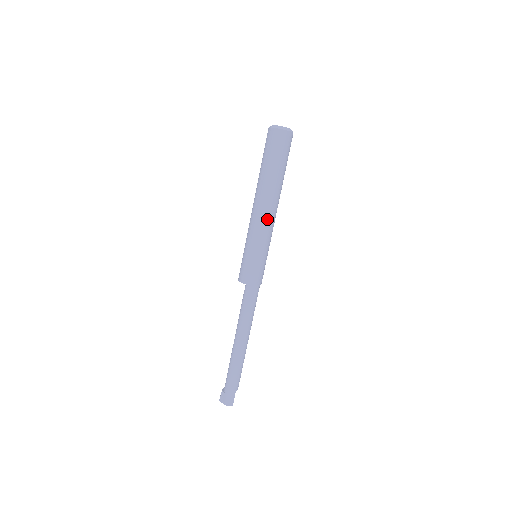
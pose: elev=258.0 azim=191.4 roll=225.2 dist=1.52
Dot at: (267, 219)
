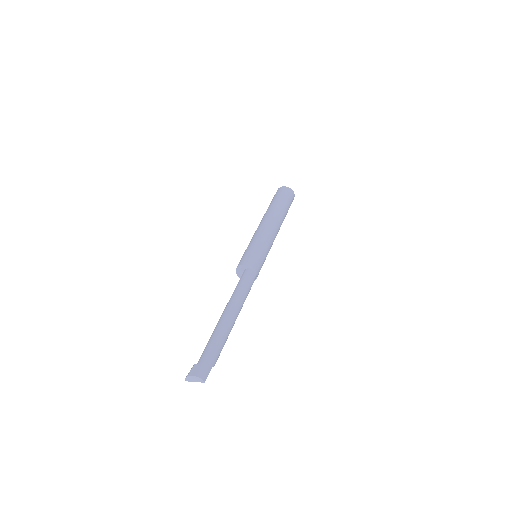
Dot at: (273, 230)
